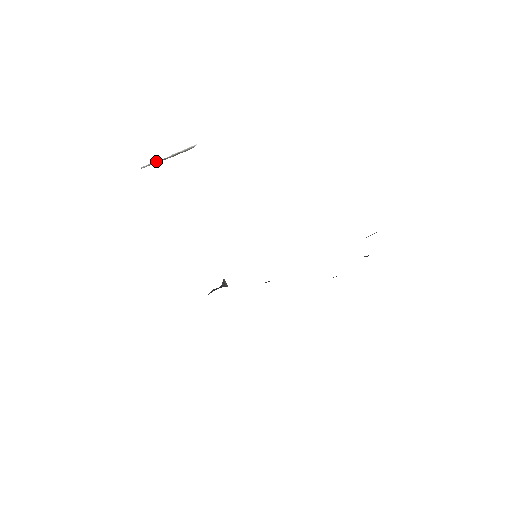
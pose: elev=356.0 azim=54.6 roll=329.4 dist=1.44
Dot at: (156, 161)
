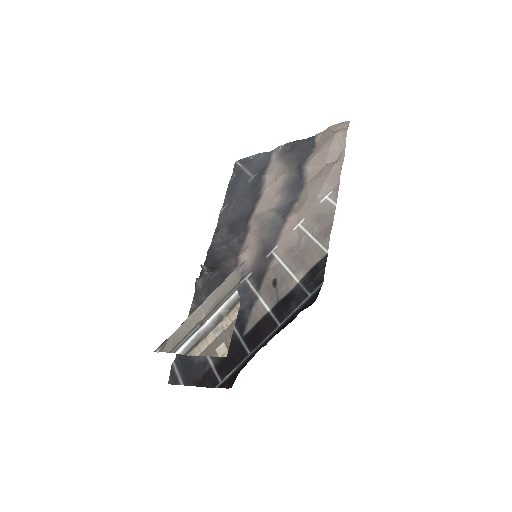
Dot at: (195, 337)
